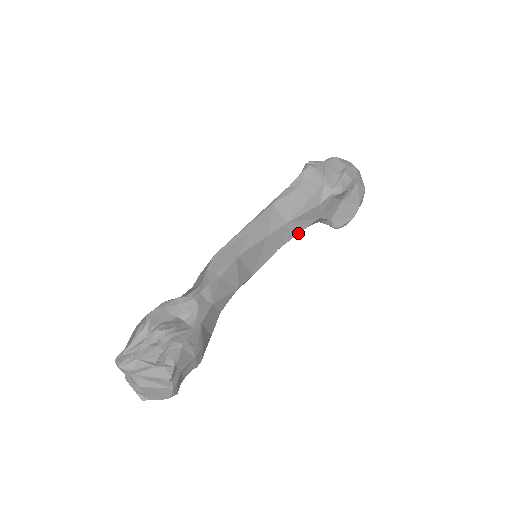
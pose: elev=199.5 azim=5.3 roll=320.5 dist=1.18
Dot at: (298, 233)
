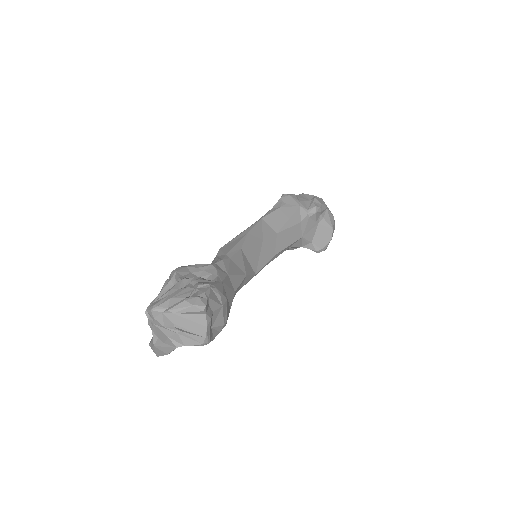
Dot at: (287, 246)
